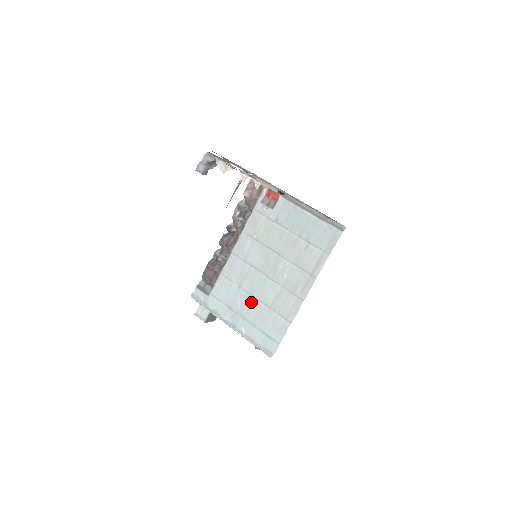
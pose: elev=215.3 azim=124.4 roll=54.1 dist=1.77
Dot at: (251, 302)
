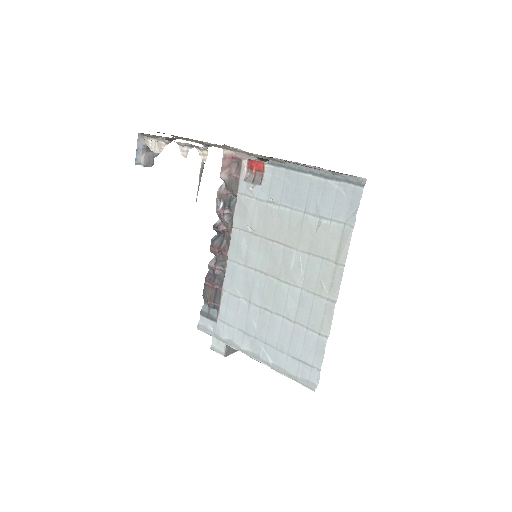
Dot at: (269, 320)
